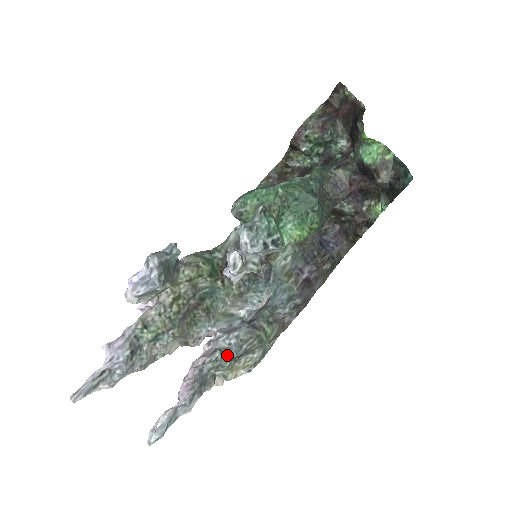
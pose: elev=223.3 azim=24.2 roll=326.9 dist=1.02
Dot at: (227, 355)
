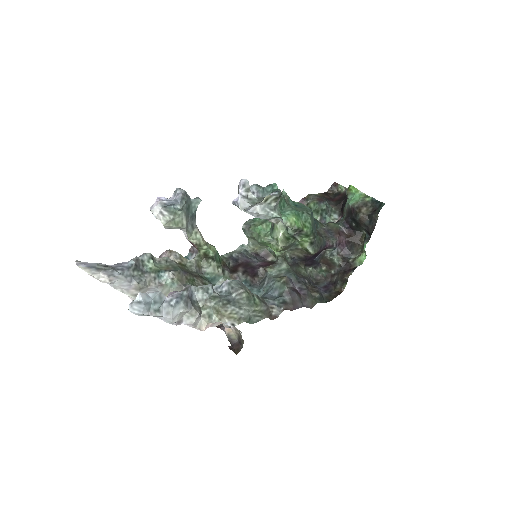
Dot at: (217, 295)
